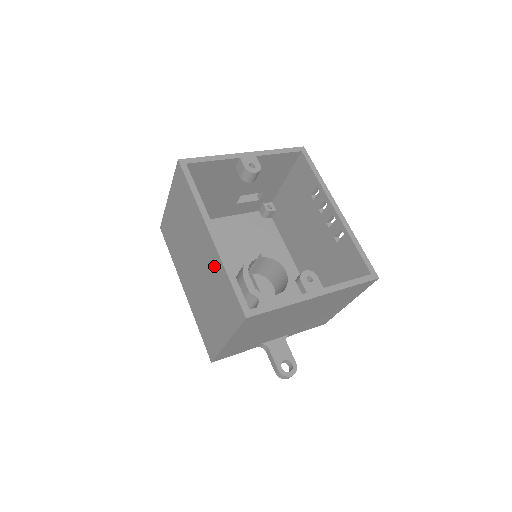
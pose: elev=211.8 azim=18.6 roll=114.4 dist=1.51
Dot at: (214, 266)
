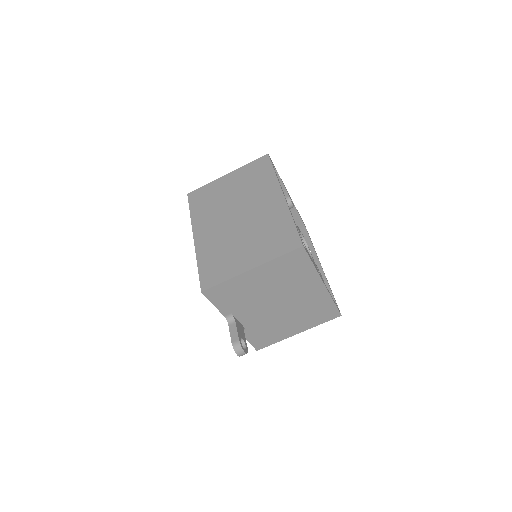
Dot at: (274, 215)
